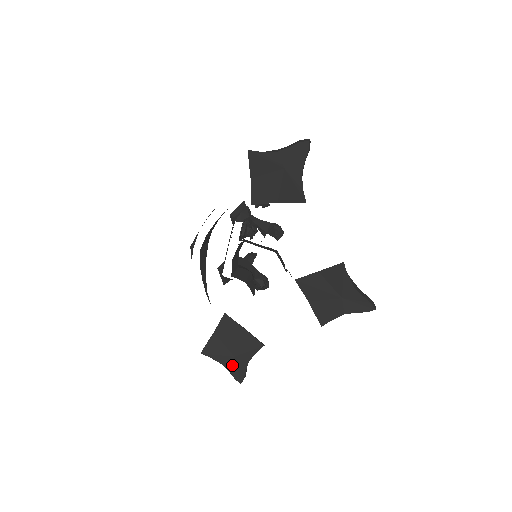
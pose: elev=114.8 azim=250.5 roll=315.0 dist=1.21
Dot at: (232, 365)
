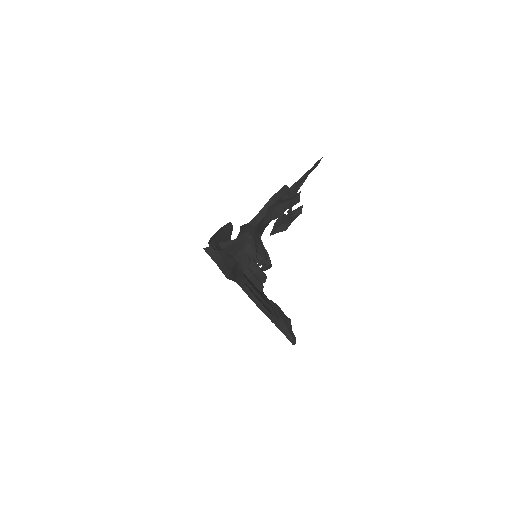
Dot at: occluded
